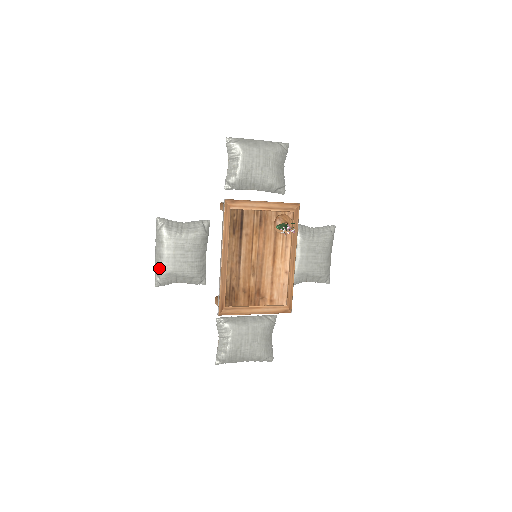
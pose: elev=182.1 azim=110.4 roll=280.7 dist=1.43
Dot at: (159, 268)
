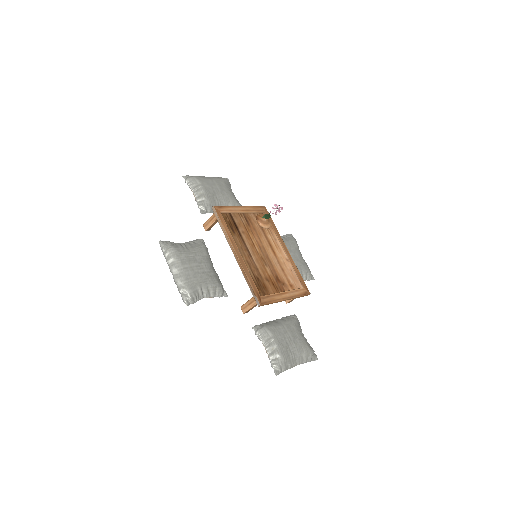
Dot at: (183, 284)
